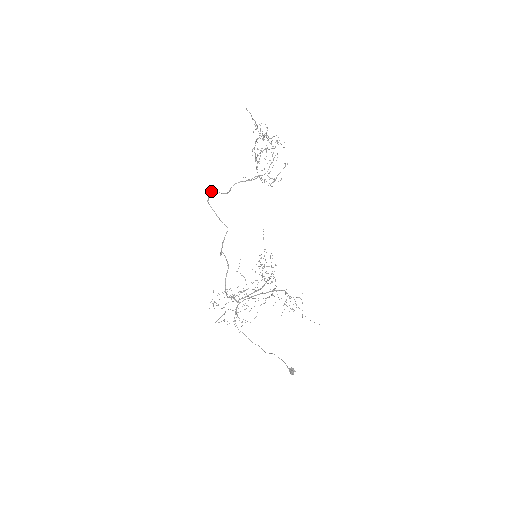
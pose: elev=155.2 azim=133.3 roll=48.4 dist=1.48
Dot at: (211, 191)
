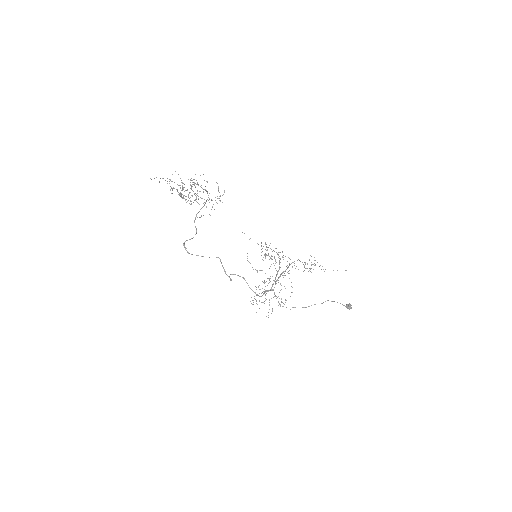
Dot at: (184, 244)
